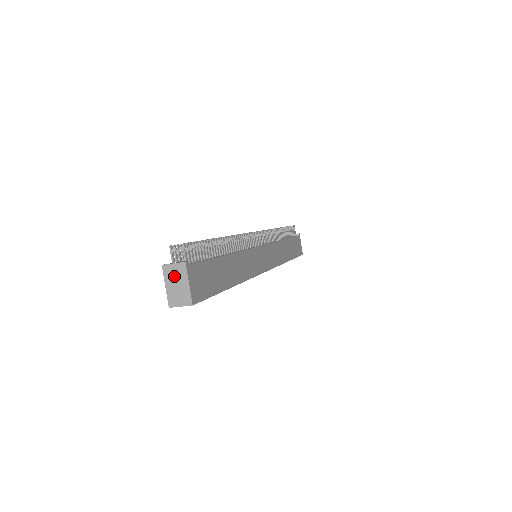
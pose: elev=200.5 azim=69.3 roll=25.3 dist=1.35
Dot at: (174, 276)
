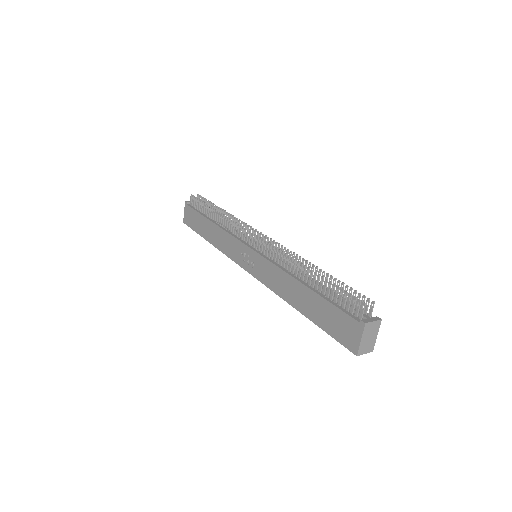
Dot at: (370, 331)
